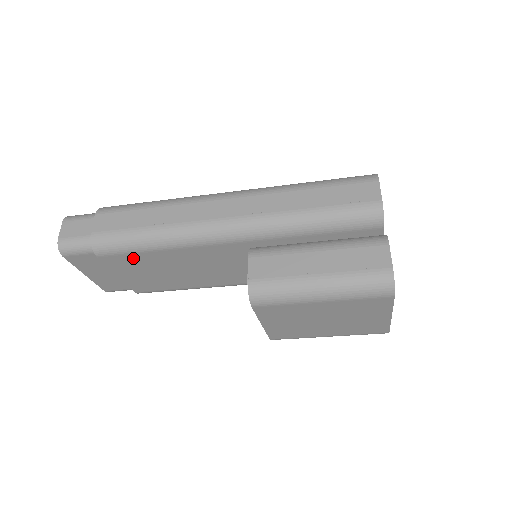
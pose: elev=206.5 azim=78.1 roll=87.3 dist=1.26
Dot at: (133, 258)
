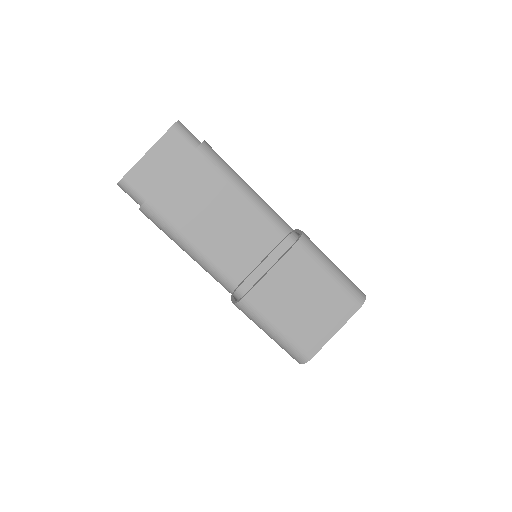
Dot at: (210, 174)
